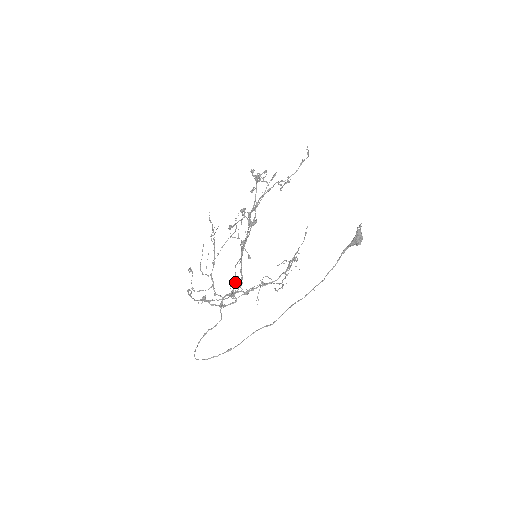
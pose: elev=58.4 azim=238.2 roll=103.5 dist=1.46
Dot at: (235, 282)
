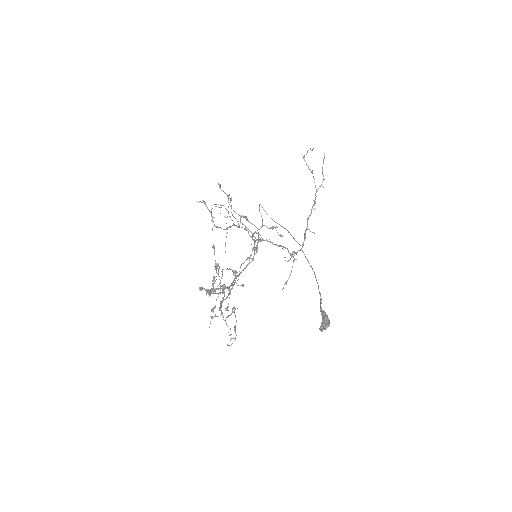
Dot at: occluded
